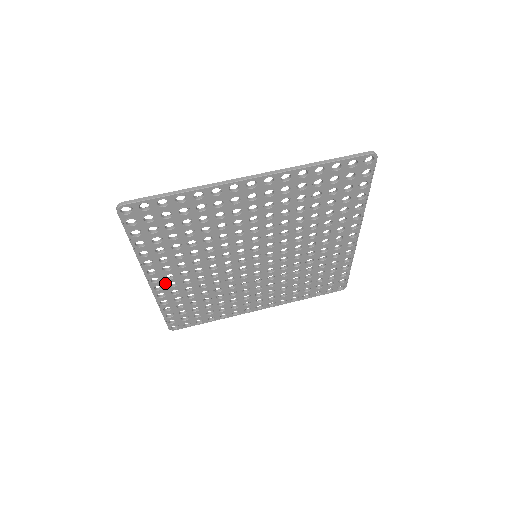
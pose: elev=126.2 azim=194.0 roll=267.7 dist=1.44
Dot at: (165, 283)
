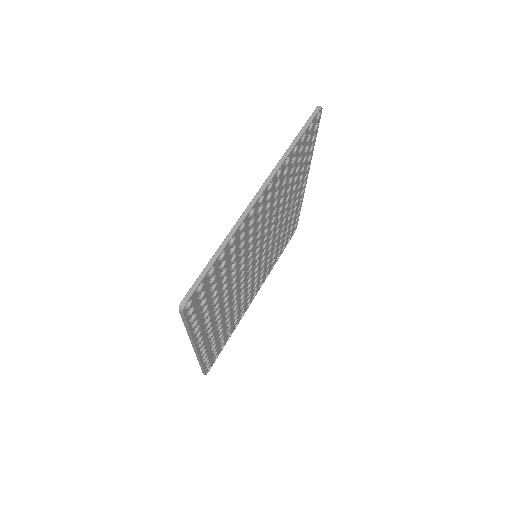
Dot at: (206, 340)
